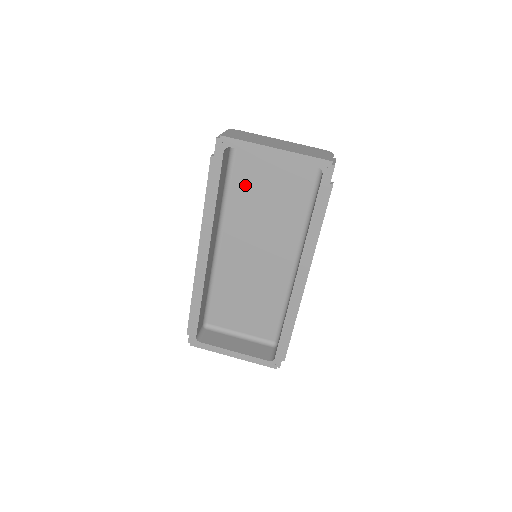
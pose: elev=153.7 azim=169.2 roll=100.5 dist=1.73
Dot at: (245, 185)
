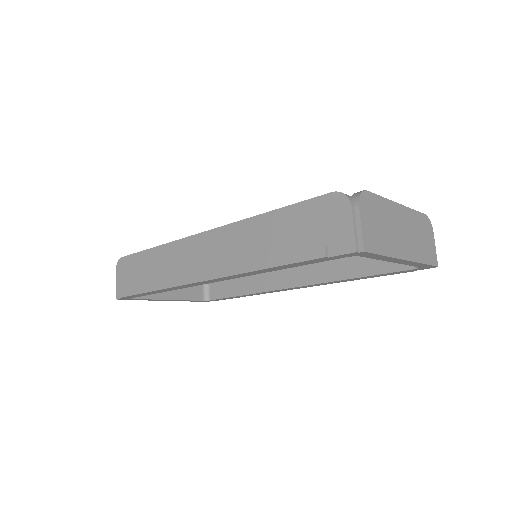
Dot at: occluded
